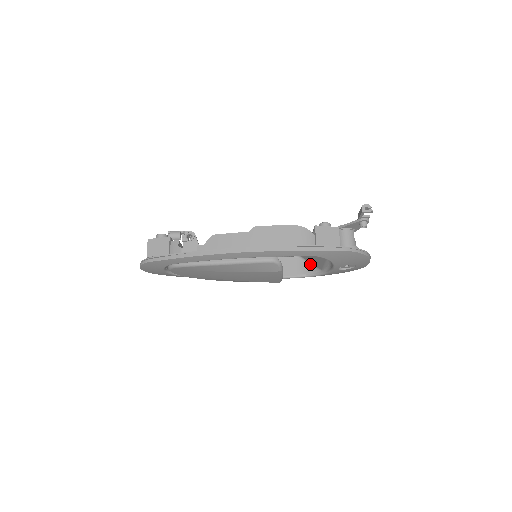
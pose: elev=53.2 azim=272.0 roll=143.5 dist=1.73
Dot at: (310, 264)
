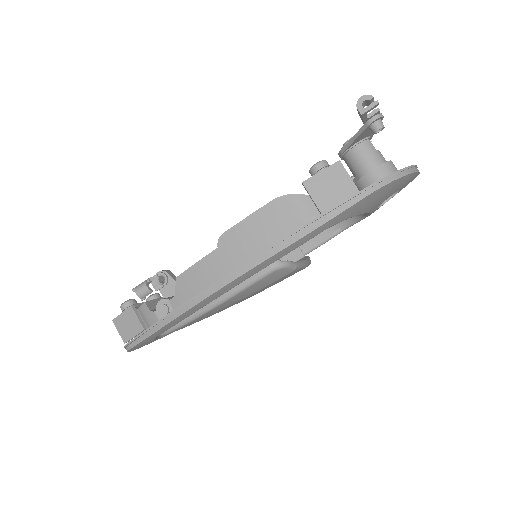
Dot at: occluded
